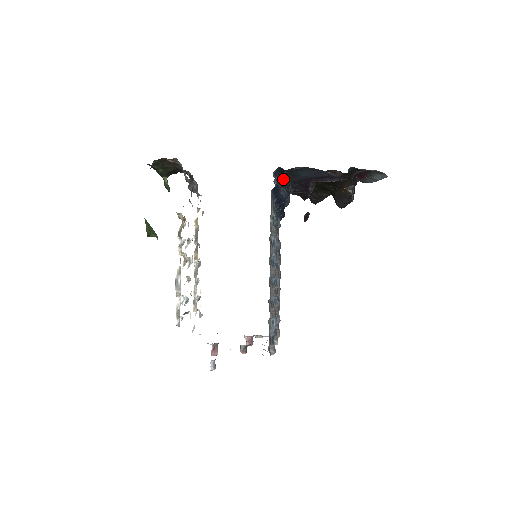
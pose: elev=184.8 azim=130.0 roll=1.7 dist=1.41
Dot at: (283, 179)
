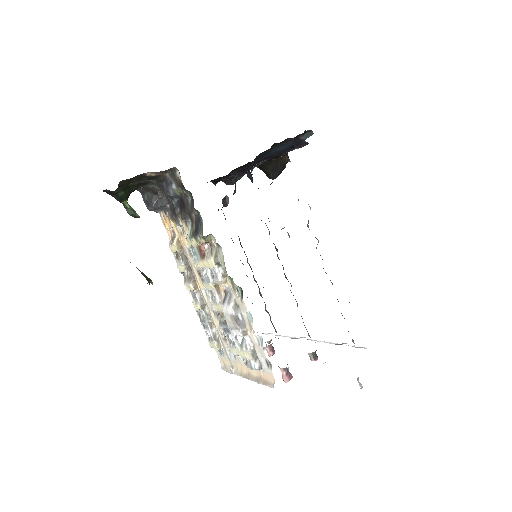
Dot at: occluded
